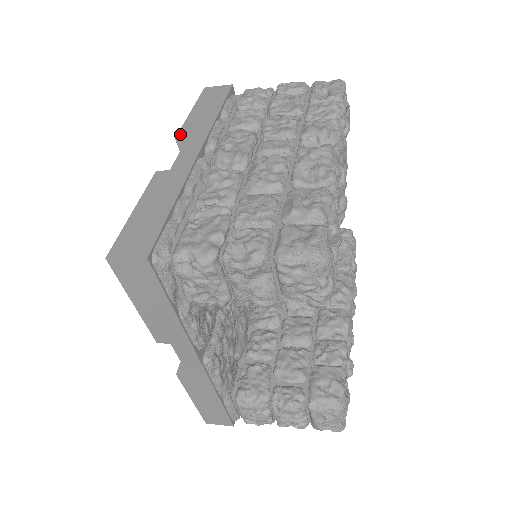
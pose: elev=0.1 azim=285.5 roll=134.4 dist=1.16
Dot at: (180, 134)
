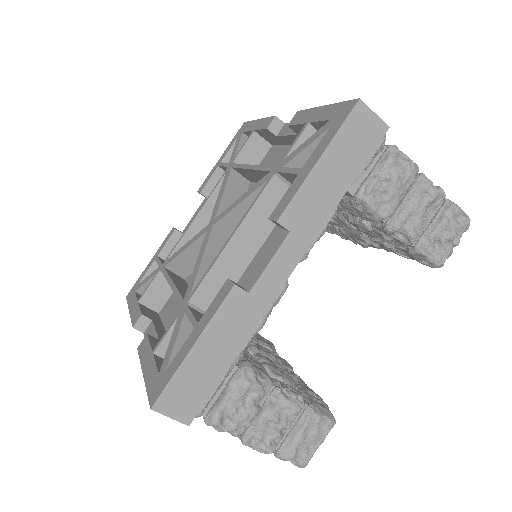
Dot at: (276, 118)
